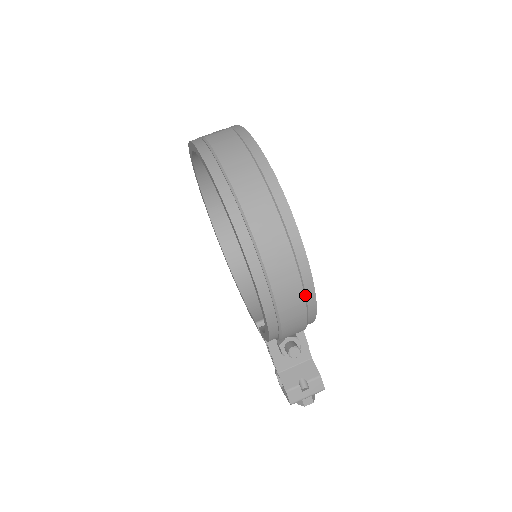
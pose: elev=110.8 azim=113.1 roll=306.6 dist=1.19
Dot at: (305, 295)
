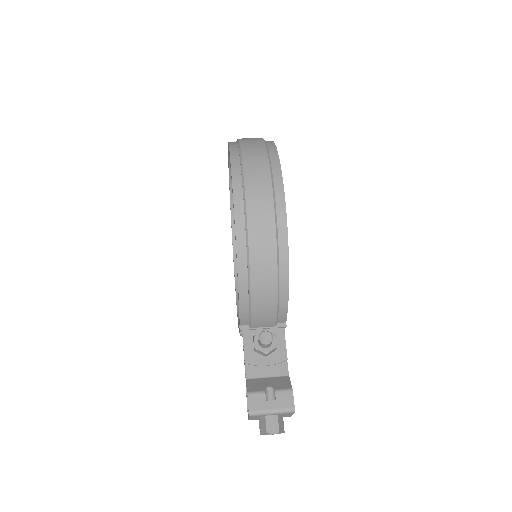
Dot at: (276, 223)
